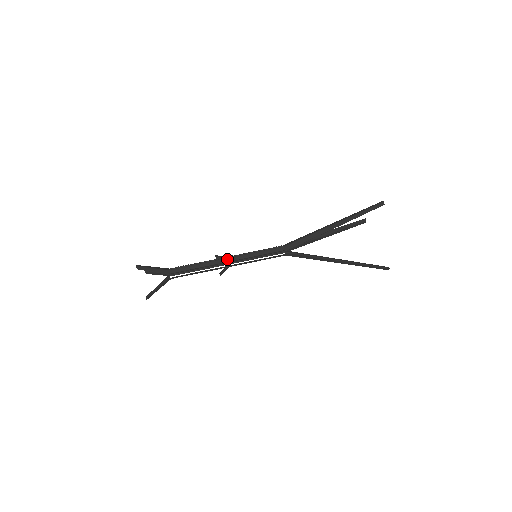
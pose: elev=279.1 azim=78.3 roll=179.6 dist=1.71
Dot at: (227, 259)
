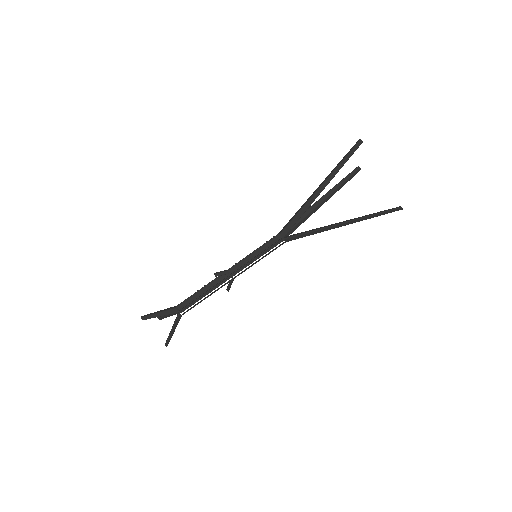
Dot at: (227, 272)
